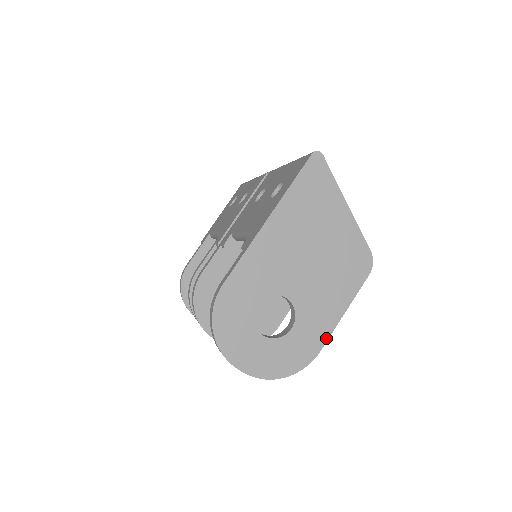
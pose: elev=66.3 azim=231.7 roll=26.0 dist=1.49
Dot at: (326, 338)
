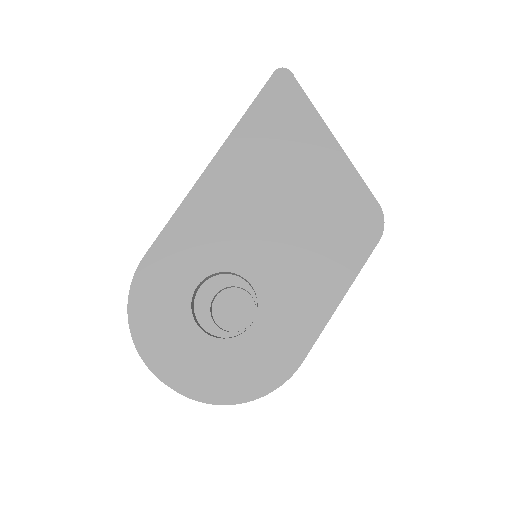
Dot at: (311, 341)
